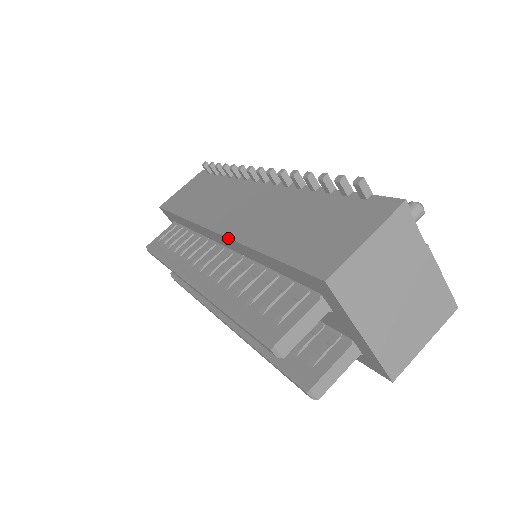
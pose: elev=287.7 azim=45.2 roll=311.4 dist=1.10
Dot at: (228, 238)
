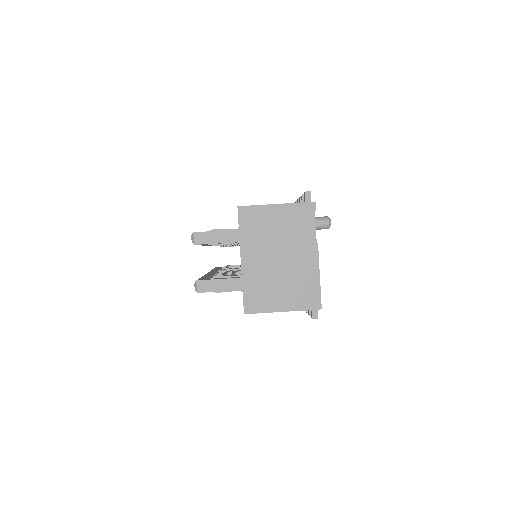
Dot at: occluded
